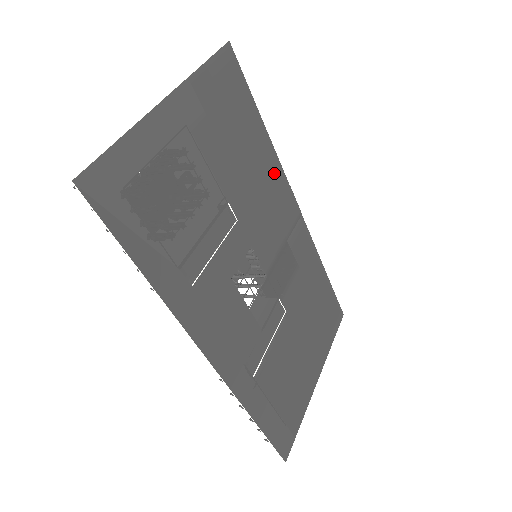
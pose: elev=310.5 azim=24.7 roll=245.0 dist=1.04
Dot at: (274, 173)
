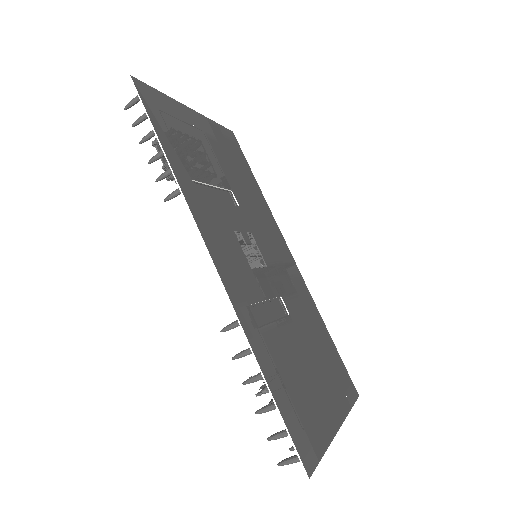
Dot at: (268, 216)
